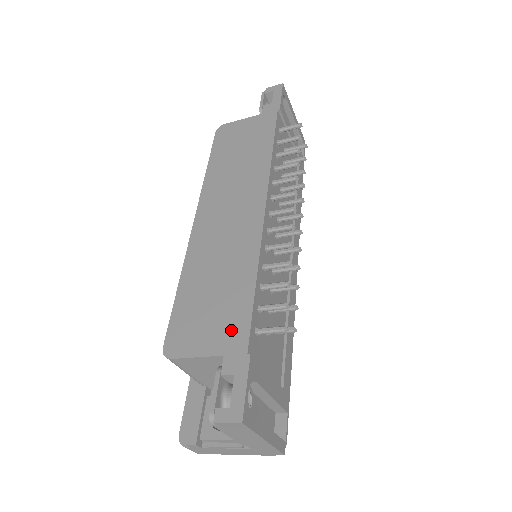
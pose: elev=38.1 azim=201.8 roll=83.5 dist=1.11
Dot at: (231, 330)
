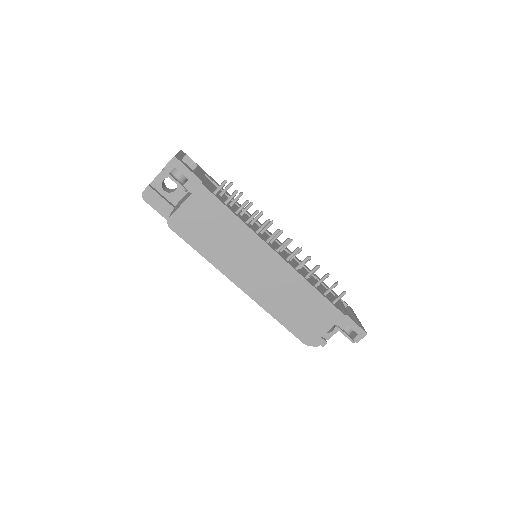
Dot at: (328, 315)
